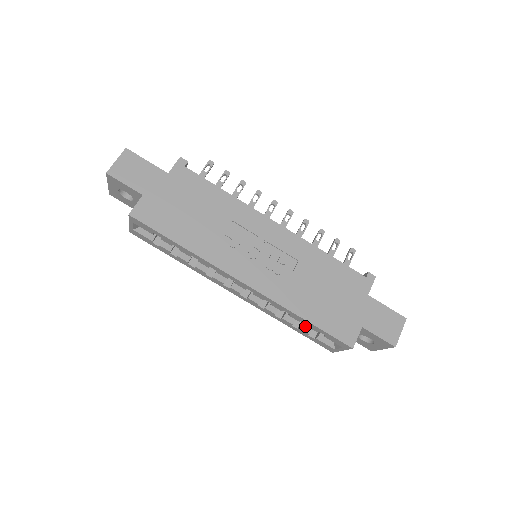
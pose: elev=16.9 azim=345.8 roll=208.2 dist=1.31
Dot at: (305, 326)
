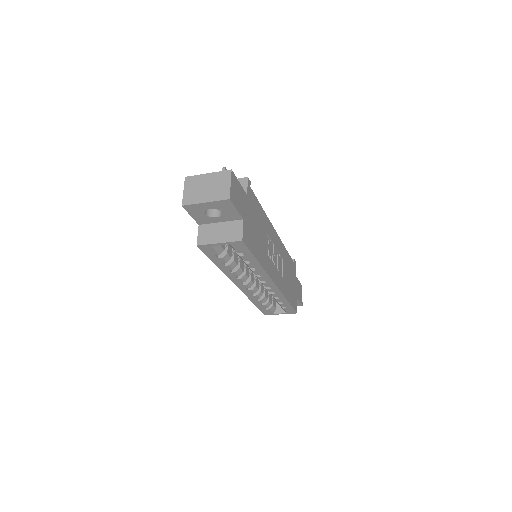
Dot at: (269, 303)
